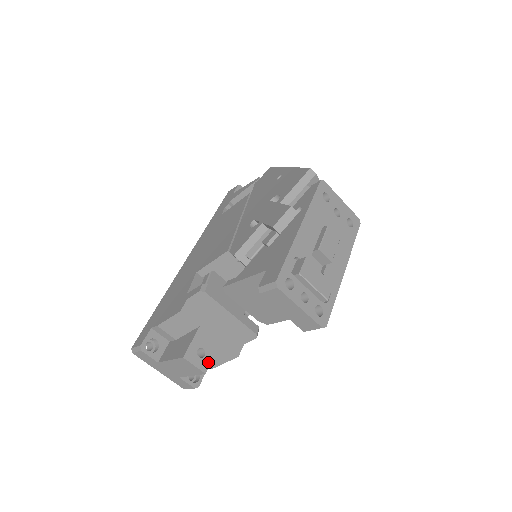
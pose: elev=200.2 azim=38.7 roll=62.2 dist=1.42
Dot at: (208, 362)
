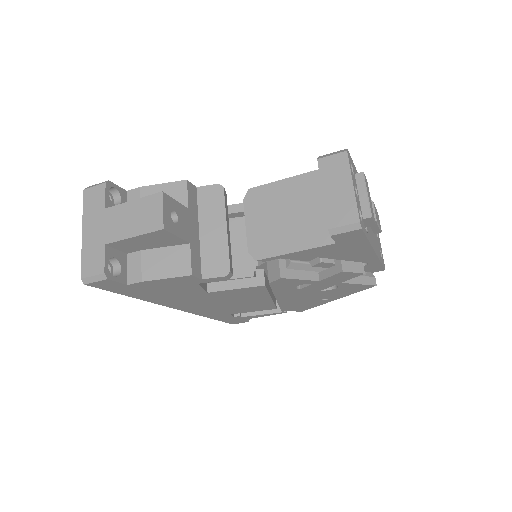
Dot at: (172, 230)
